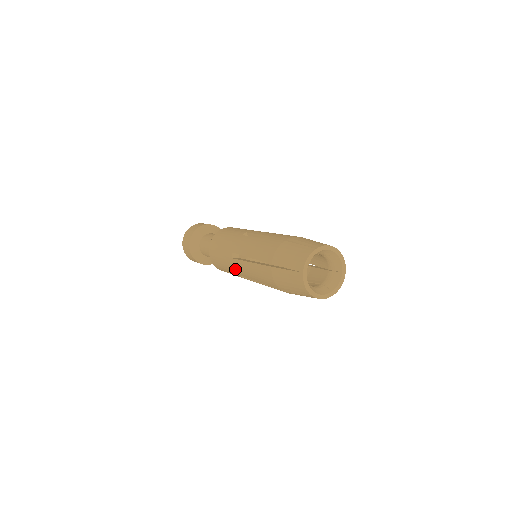
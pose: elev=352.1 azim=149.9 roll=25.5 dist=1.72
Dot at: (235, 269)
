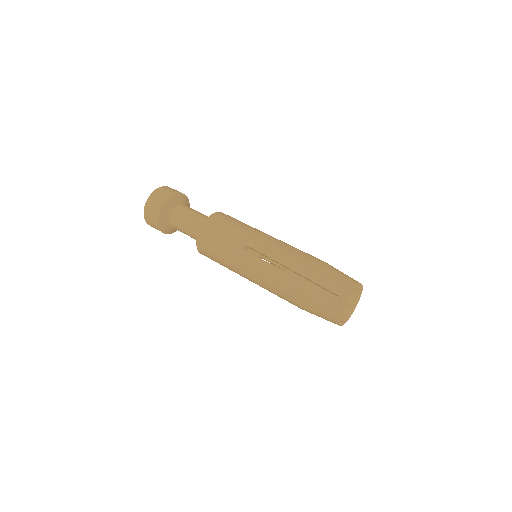
Dot at: occluded
